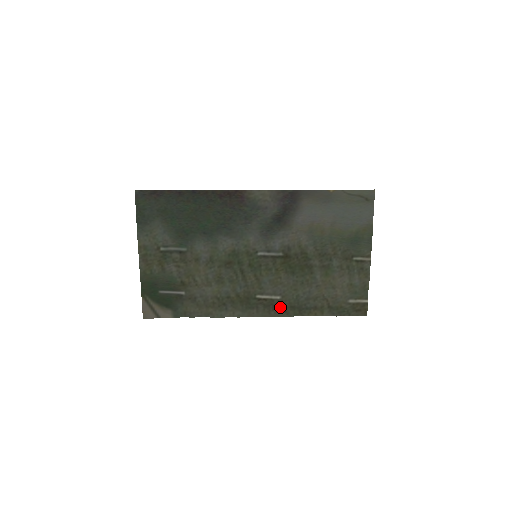
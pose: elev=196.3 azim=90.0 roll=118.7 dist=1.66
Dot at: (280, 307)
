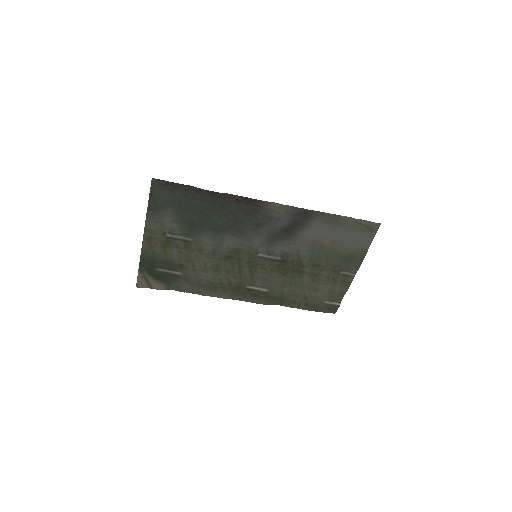
Dot at: (265, 297)
